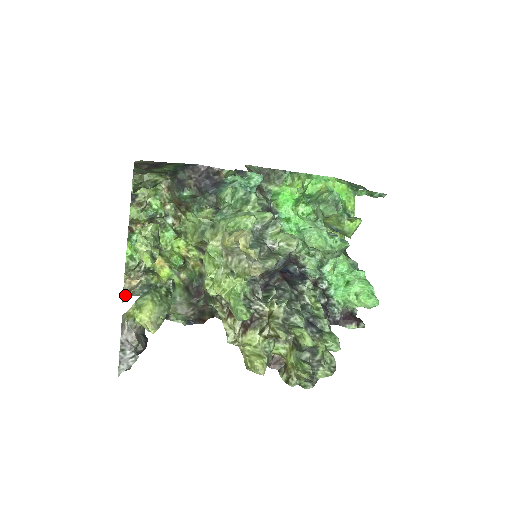
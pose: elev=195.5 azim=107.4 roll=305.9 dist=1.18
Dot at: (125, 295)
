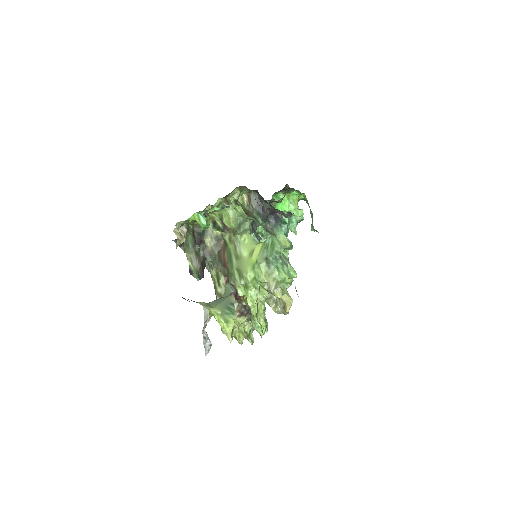
Dot at: occluded
